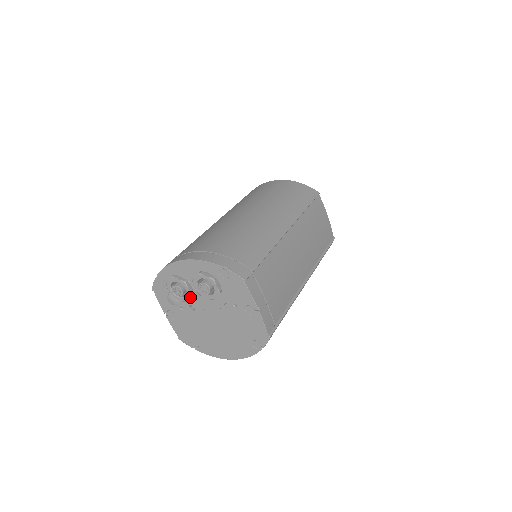
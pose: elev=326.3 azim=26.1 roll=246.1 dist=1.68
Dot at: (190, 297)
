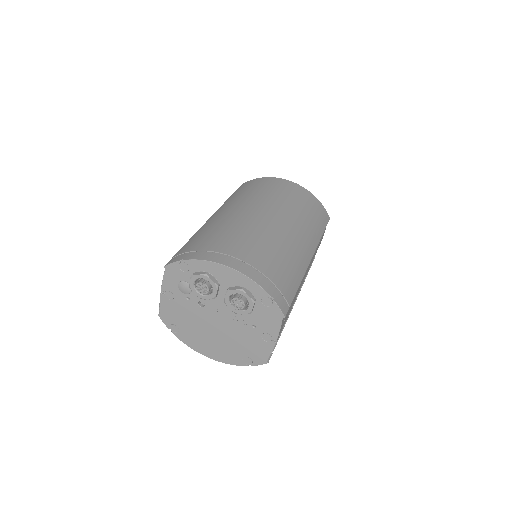
Dot at: occluded
